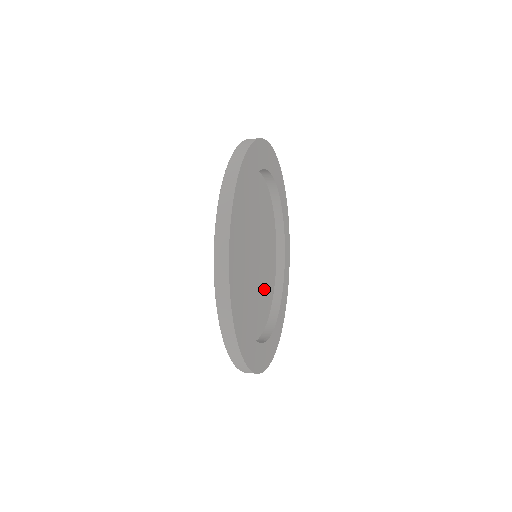
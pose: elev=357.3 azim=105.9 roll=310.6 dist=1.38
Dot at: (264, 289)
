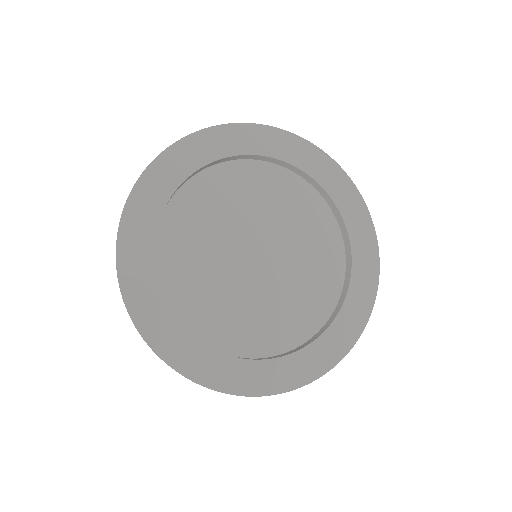
Dot at: (295, 294)
